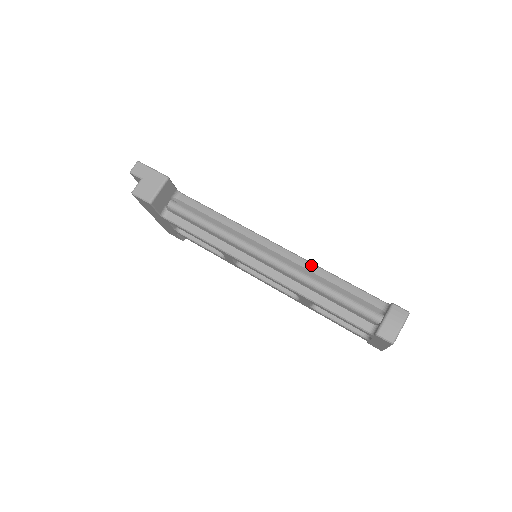
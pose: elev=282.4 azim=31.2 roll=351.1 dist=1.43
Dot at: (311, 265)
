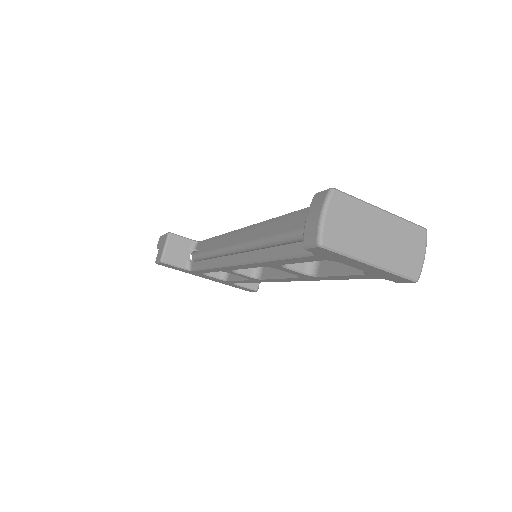
Dot at: (264, 223)
